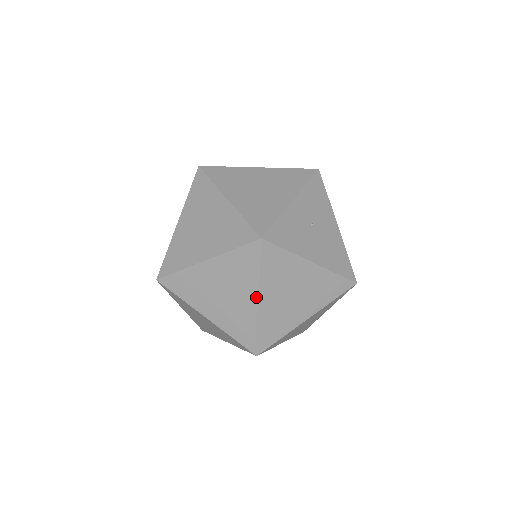
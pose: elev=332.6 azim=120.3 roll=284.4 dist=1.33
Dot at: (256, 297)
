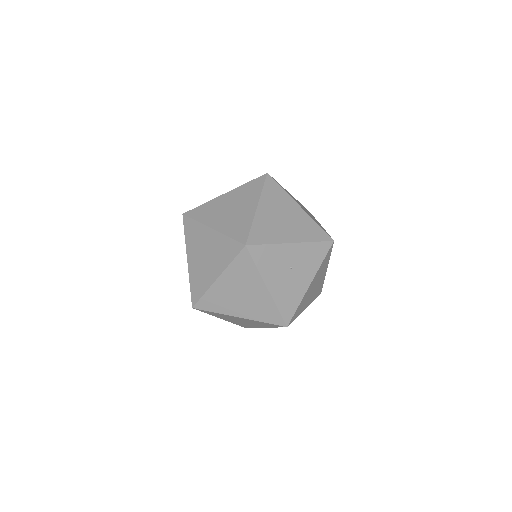
Dot at: (218, 275)
